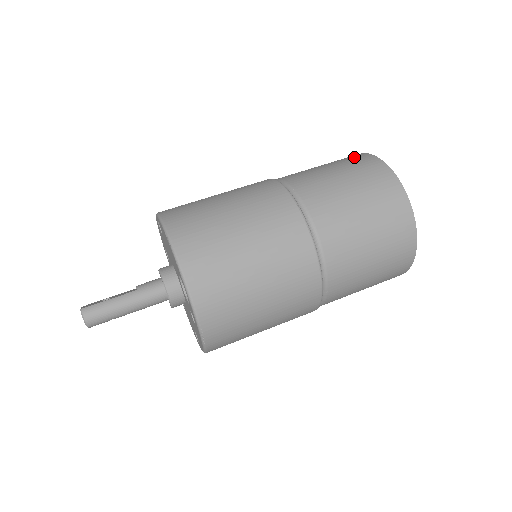
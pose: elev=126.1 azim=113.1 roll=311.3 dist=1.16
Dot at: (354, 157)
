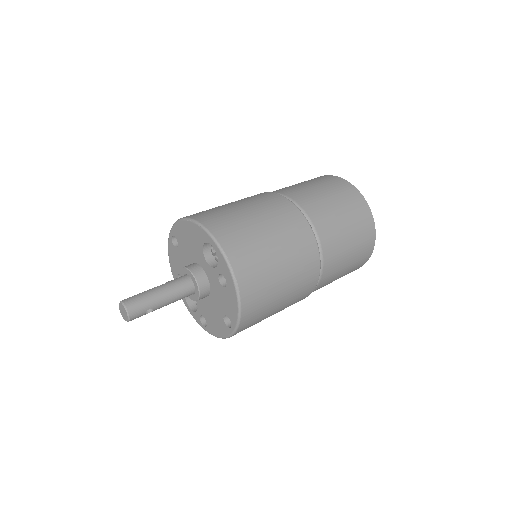
Dot at: occluded
